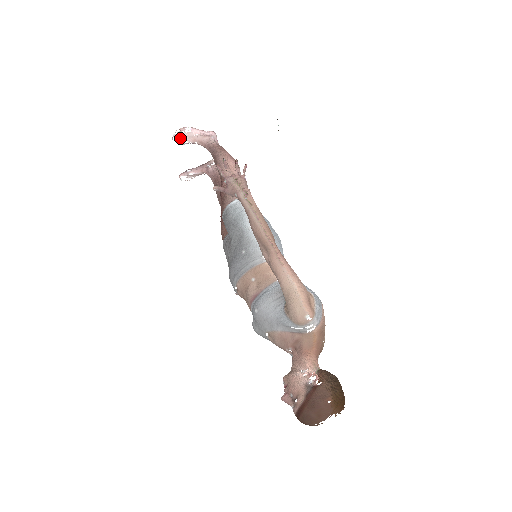
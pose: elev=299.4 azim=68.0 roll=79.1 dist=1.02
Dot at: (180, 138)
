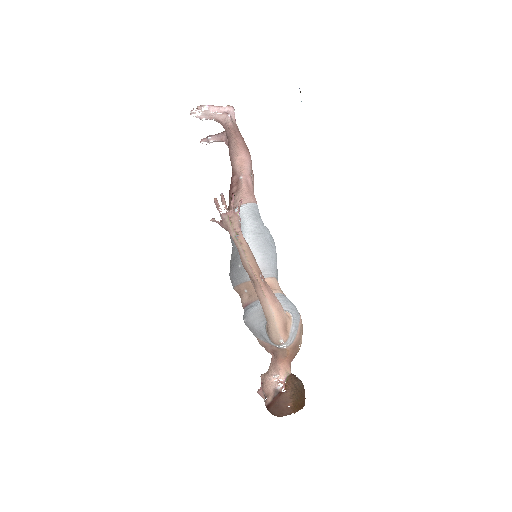
Dot at: (197, 115)
